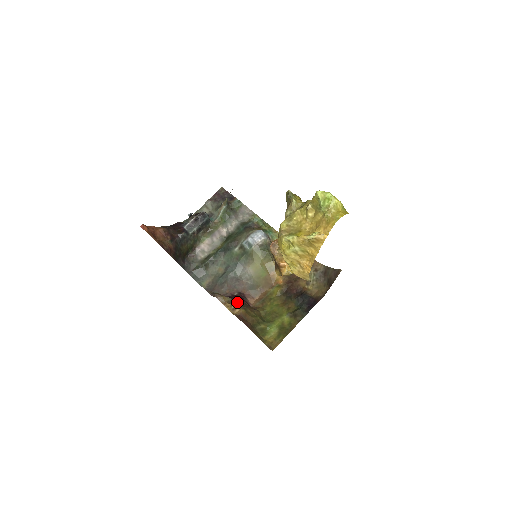
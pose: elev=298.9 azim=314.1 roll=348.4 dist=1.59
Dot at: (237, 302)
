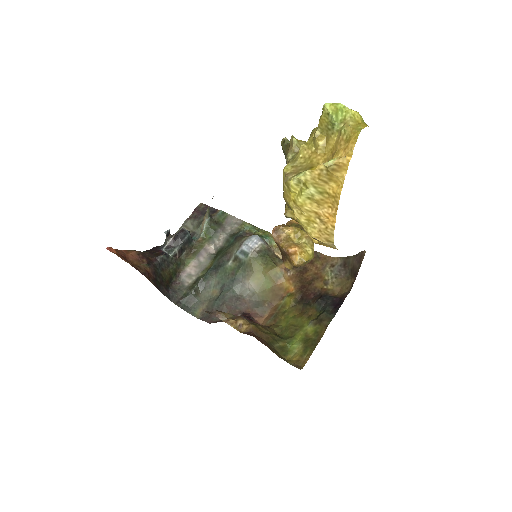
Dot at: occluded
